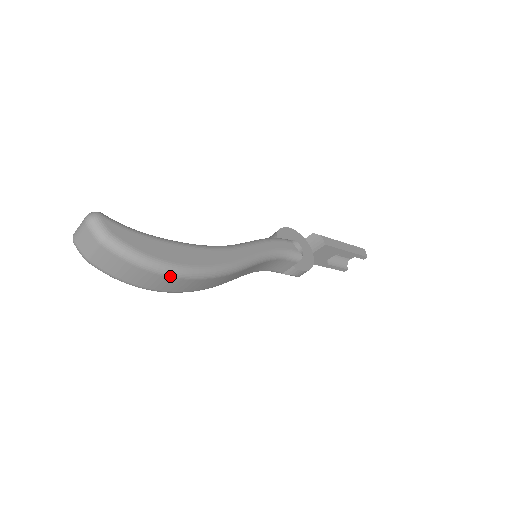
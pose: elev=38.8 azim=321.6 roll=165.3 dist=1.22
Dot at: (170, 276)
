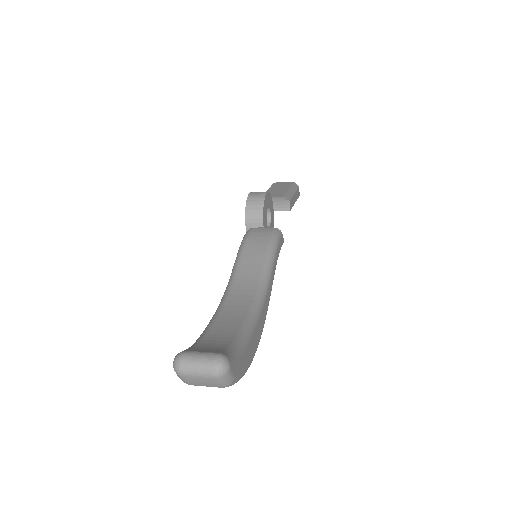
Dot at: occluded
